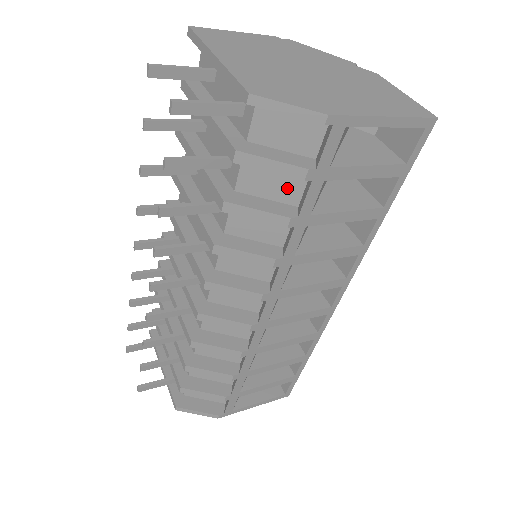
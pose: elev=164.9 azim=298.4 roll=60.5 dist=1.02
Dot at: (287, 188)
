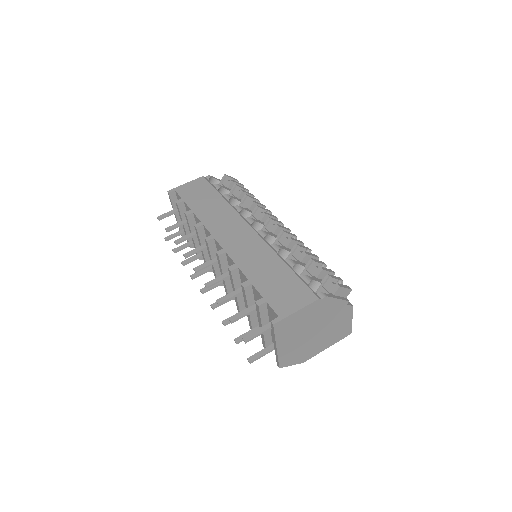
Dot at: occluded
